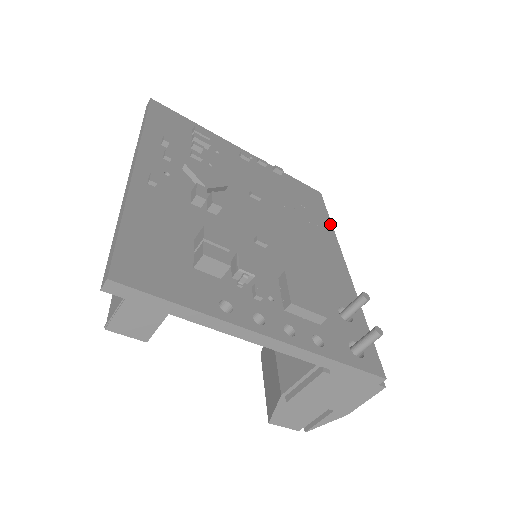
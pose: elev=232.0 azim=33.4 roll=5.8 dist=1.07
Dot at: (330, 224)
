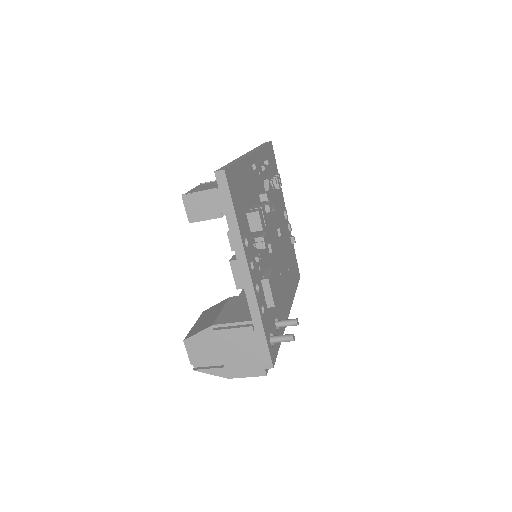
Dot at: (295, 291)
